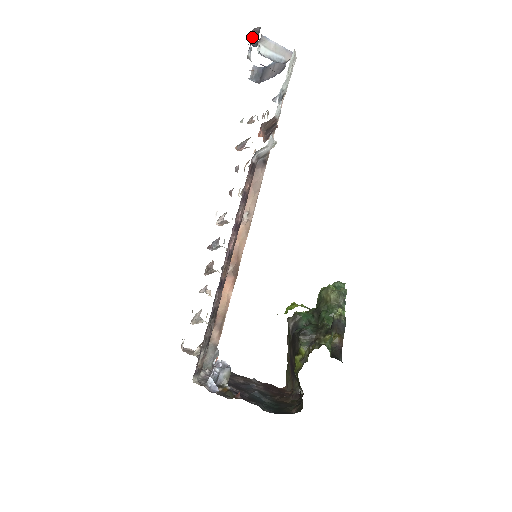
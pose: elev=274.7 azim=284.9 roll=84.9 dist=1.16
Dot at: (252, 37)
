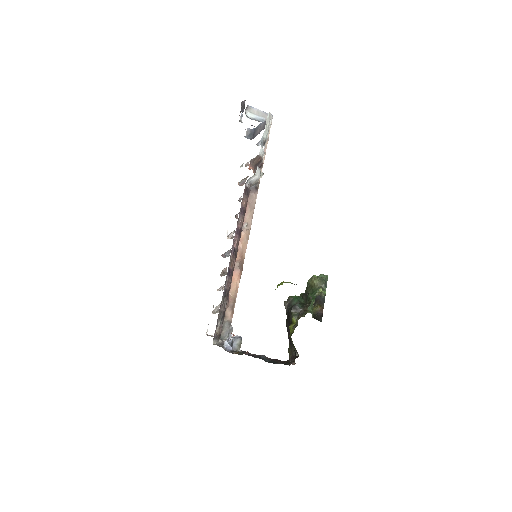
Dot at: (241, 107)
